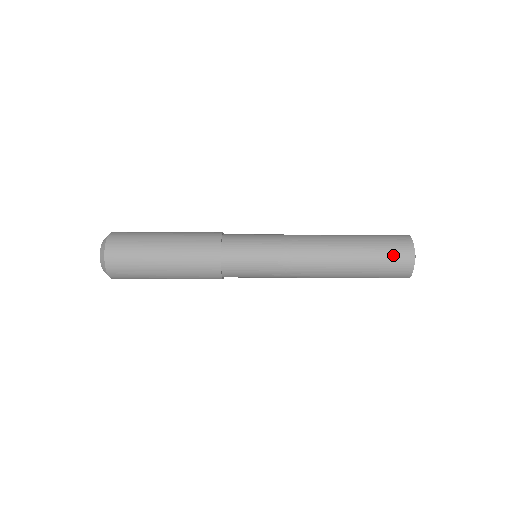
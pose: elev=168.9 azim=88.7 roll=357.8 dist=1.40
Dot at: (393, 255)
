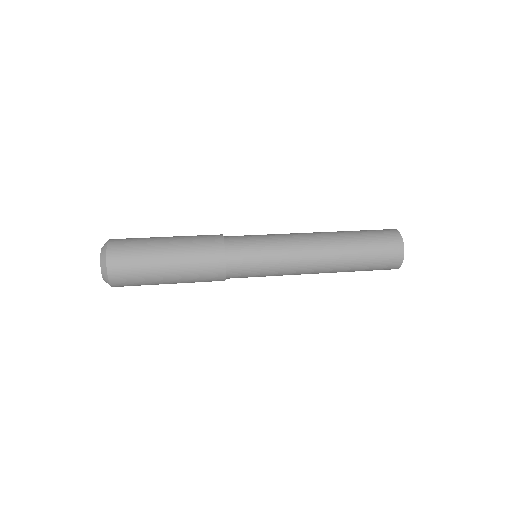
Dot at: (385, 248)
